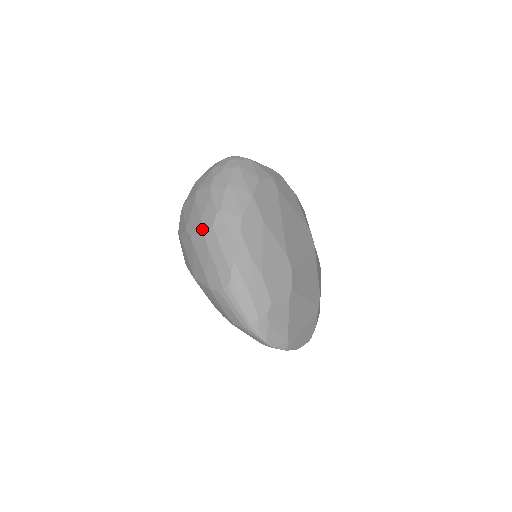
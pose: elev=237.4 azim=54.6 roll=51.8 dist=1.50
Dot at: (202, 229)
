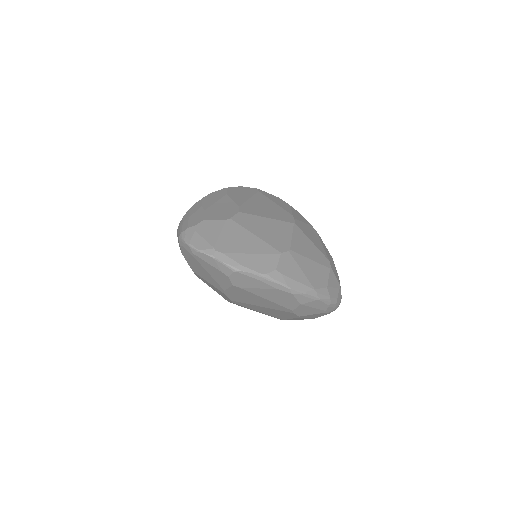
Dot at: occluded
